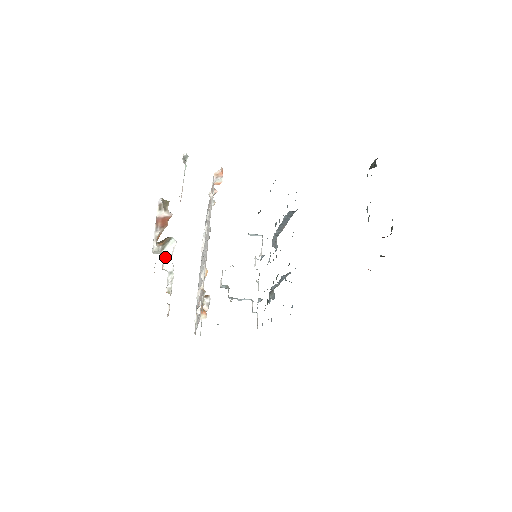
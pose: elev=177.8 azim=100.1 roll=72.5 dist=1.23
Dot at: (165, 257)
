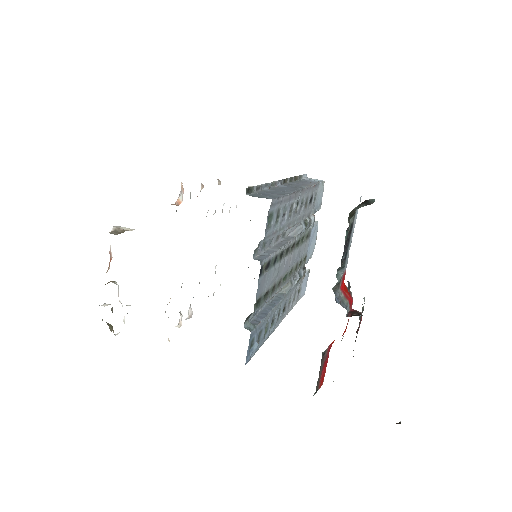
Dot at: (118, 292)
